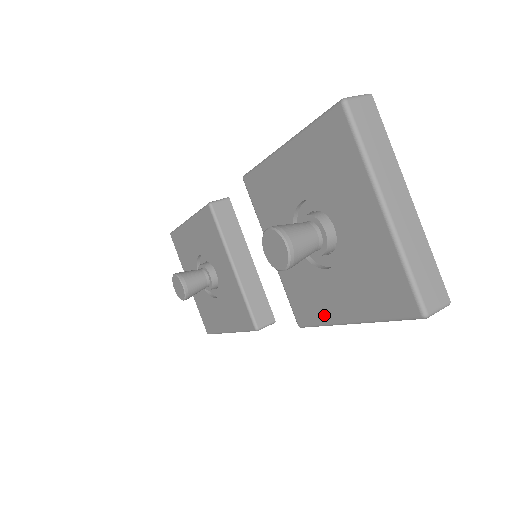
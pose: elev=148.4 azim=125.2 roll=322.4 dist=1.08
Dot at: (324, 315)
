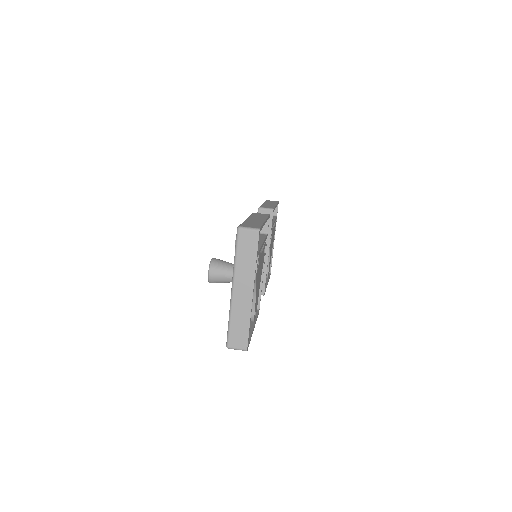
Dot at: occluded
